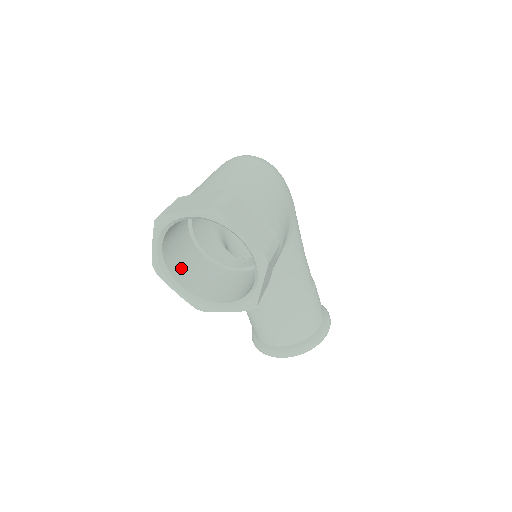
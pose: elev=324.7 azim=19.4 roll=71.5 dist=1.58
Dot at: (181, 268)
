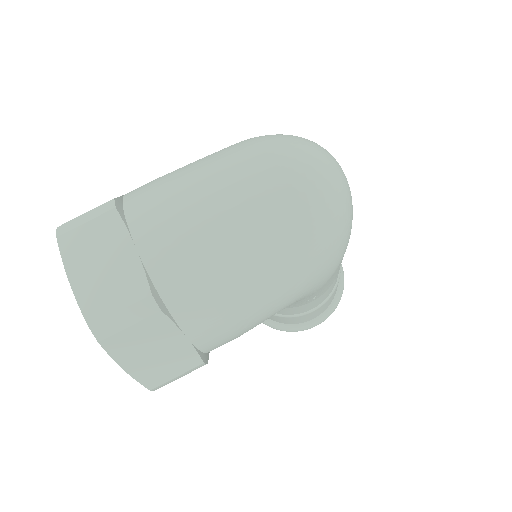
Dot at: occluded
